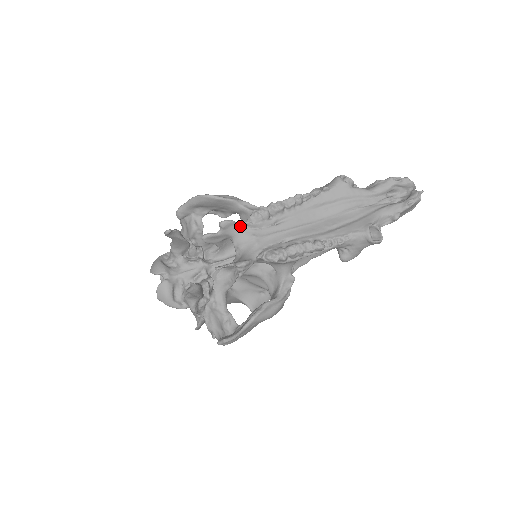
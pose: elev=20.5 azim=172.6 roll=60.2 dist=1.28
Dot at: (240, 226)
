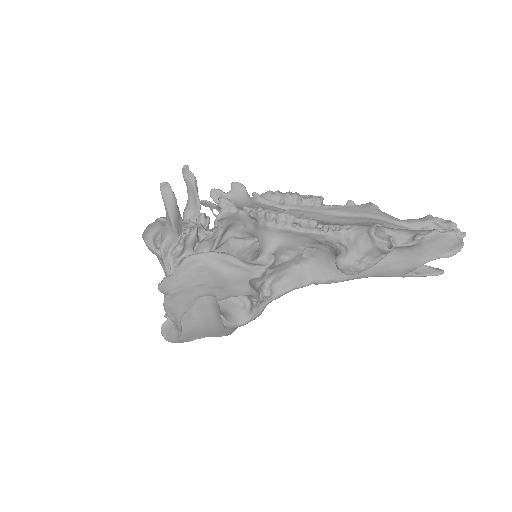
Dot at: (249, 196)
